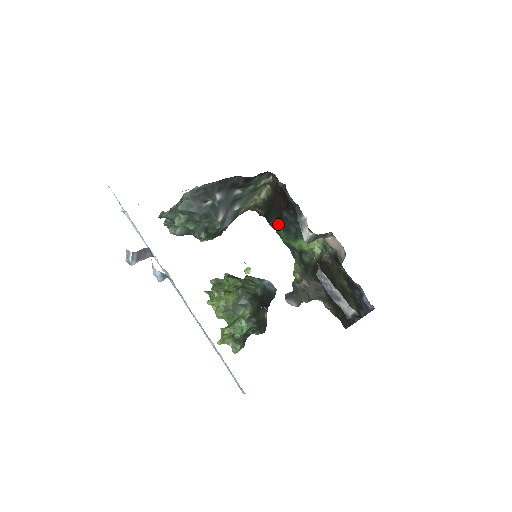
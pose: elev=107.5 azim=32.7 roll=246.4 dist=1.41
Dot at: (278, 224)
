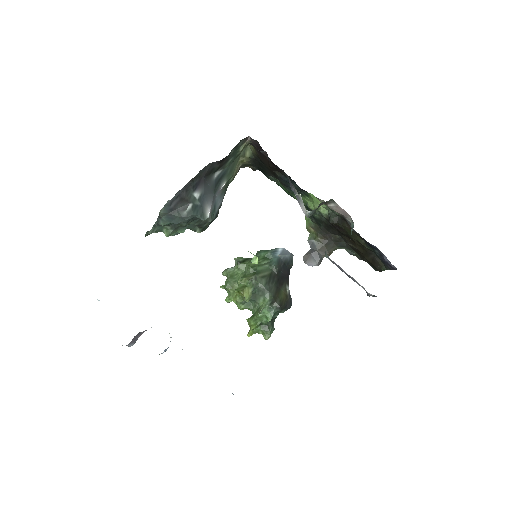
Dot at: (275, 178)
